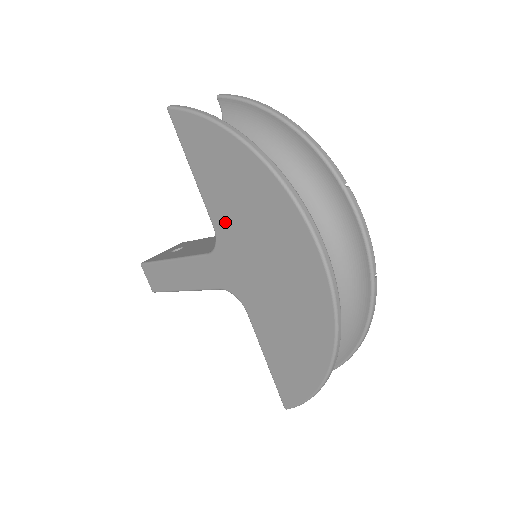
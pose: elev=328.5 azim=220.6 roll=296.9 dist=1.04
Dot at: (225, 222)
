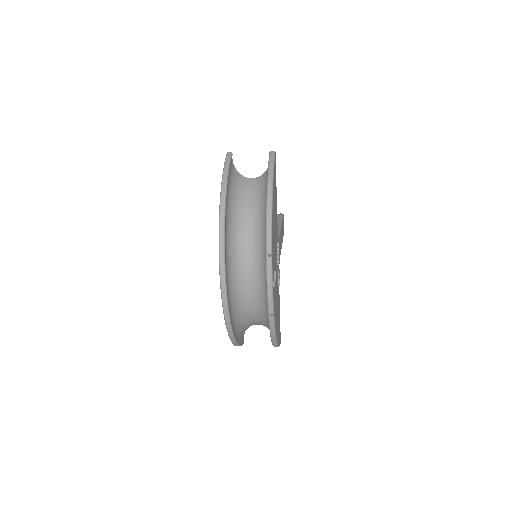
Dot at: occluded
